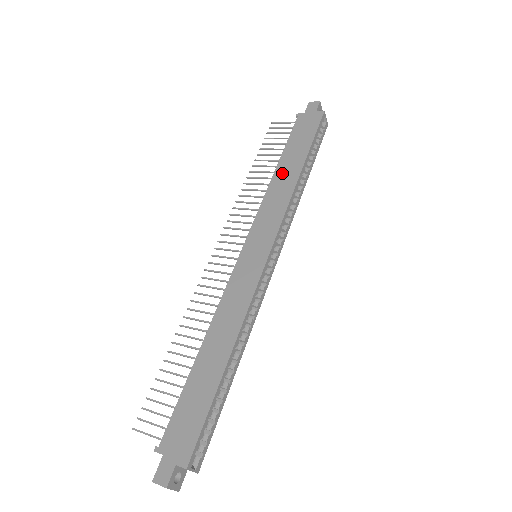
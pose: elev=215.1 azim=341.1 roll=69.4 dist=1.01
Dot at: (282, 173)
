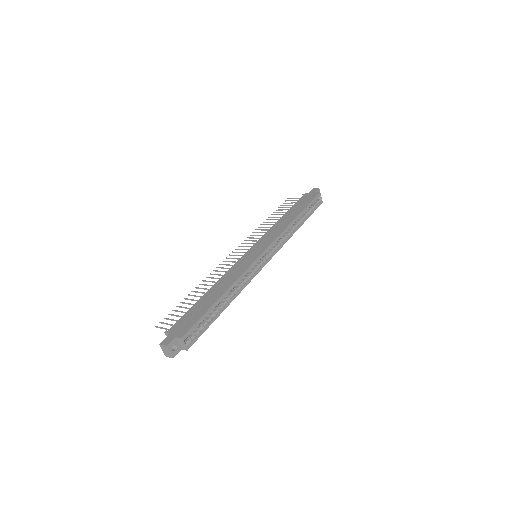
Dot at: (284, 218)
